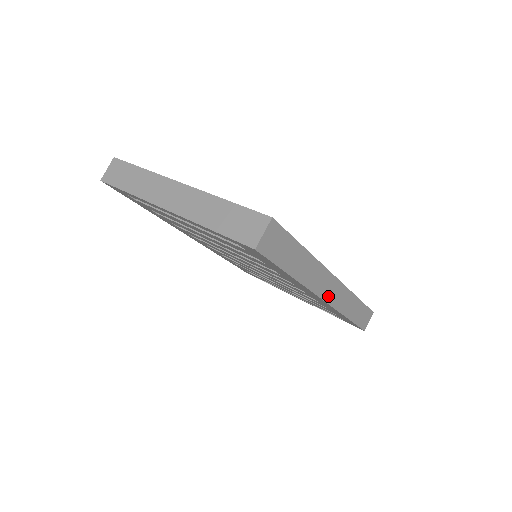
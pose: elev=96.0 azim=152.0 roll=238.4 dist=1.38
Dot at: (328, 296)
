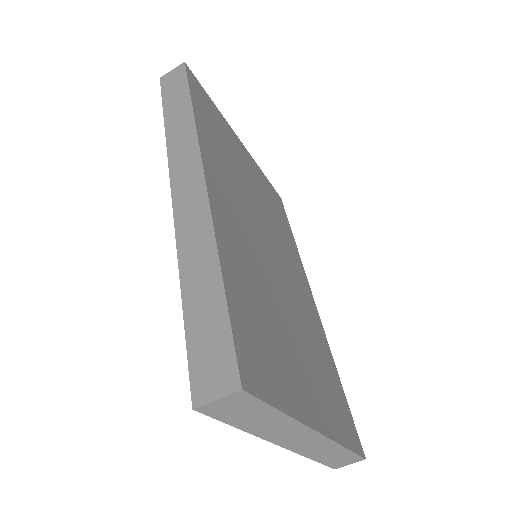
Dot at: occluded
